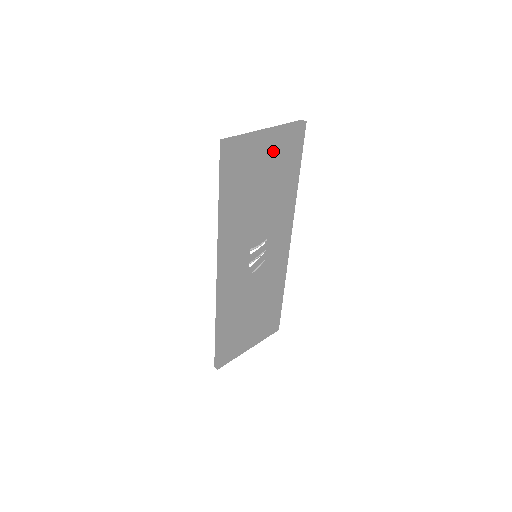
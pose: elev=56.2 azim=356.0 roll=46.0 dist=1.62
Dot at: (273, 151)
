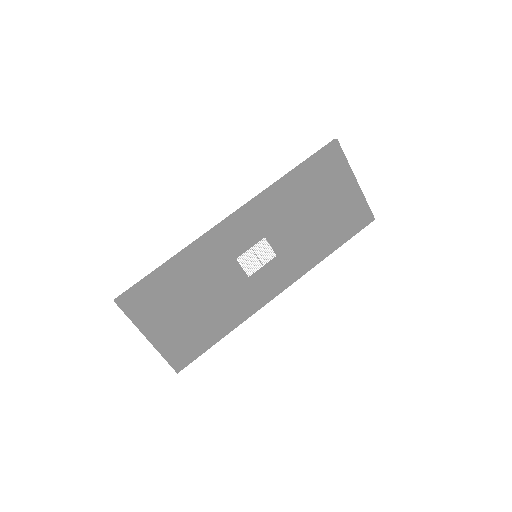
Dot at: (345, 198)
